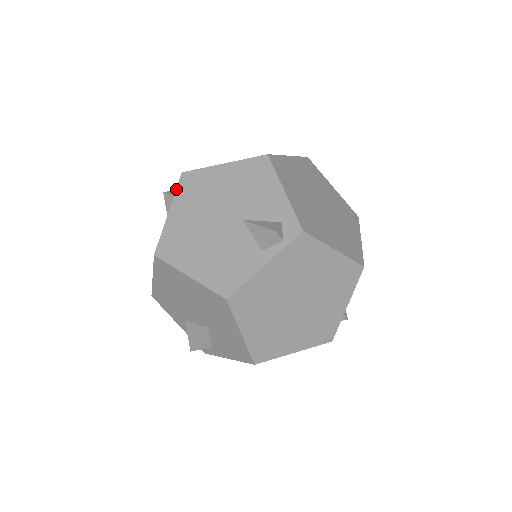
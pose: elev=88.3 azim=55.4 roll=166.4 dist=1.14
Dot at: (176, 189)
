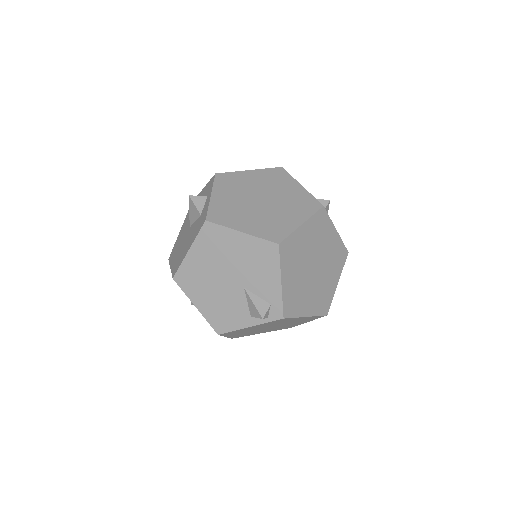
Dot at: (198, 233)
